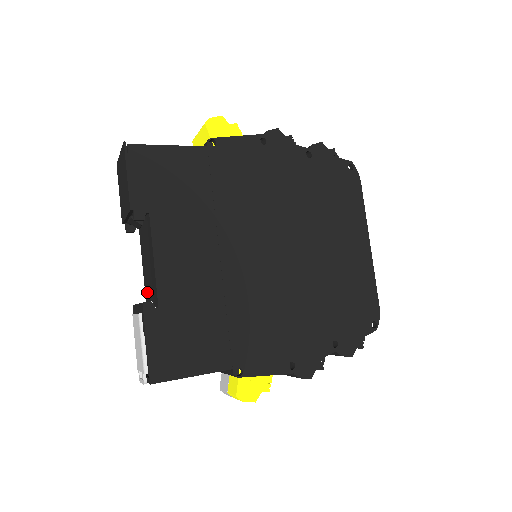
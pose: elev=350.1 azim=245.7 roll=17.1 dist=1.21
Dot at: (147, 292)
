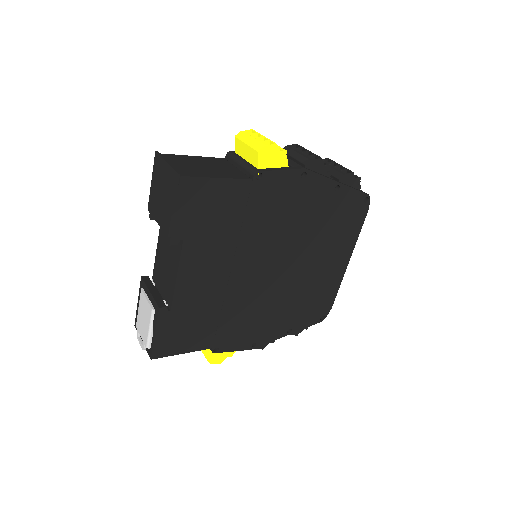
Dot at: (157, 274)
